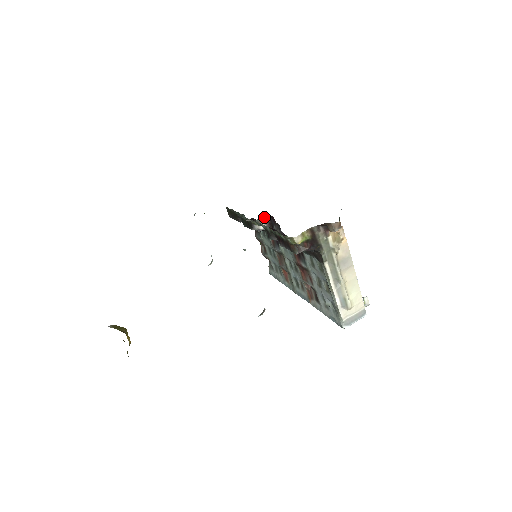
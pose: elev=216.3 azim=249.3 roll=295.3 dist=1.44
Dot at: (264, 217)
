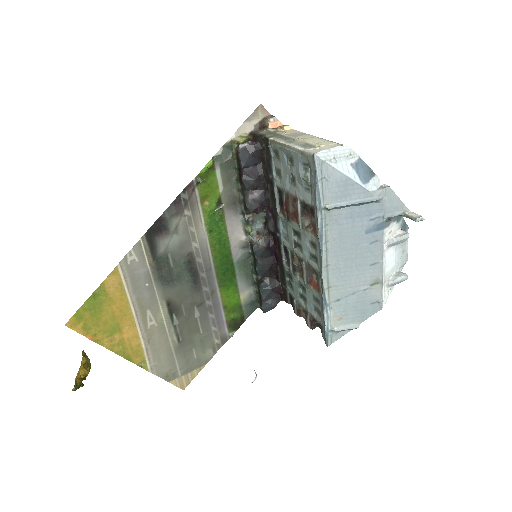
Dot at: (258, 227)
